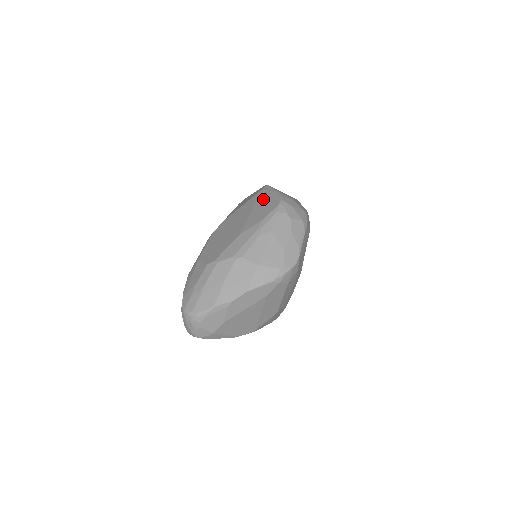
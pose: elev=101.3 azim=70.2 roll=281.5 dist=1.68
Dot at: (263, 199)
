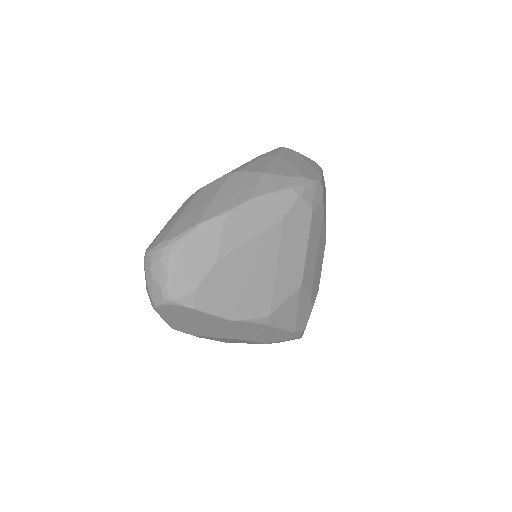
Dot at: occluded
